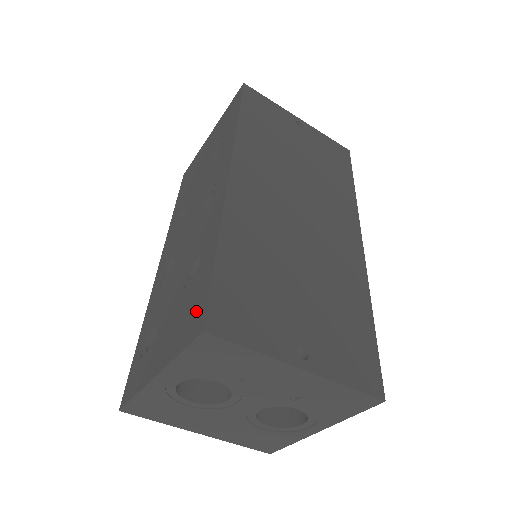
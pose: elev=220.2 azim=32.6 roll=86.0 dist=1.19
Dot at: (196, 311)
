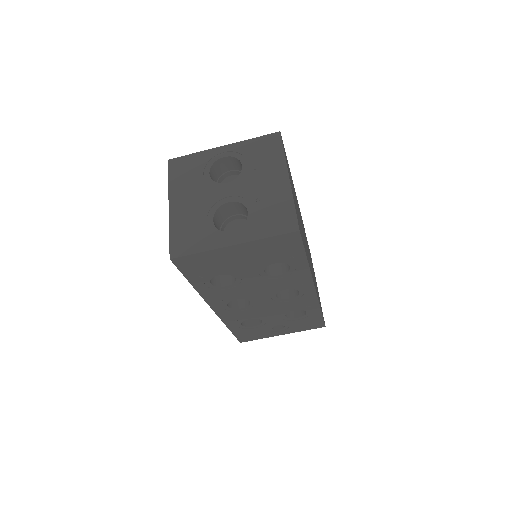
Dot at: occluded
